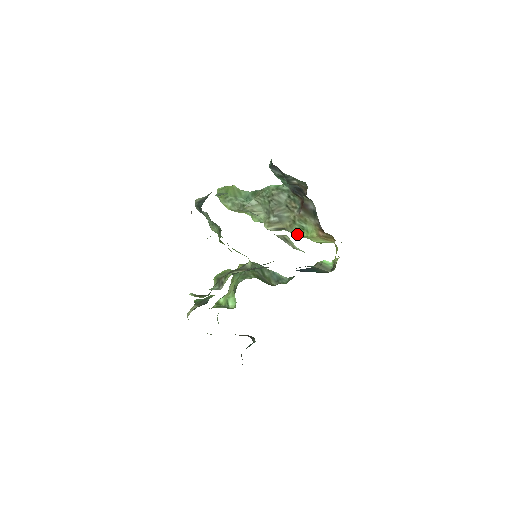
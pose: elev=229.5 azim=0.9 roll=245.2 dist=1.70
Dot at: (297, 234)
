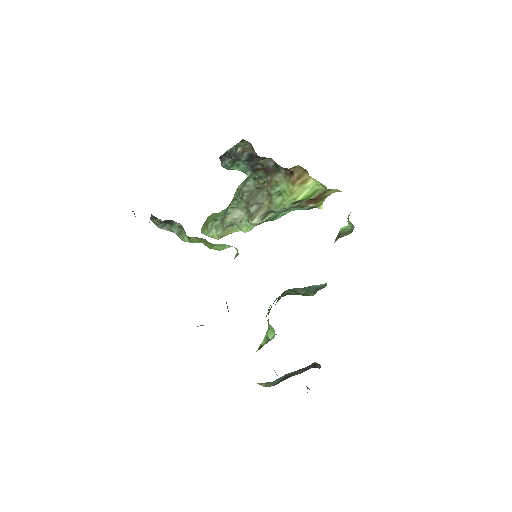
Dot at: (280, 205)
